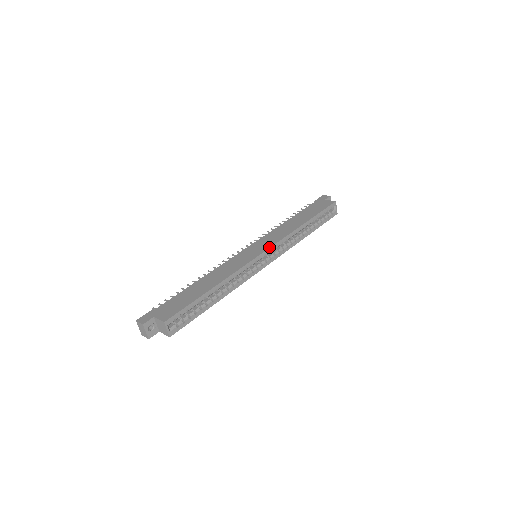
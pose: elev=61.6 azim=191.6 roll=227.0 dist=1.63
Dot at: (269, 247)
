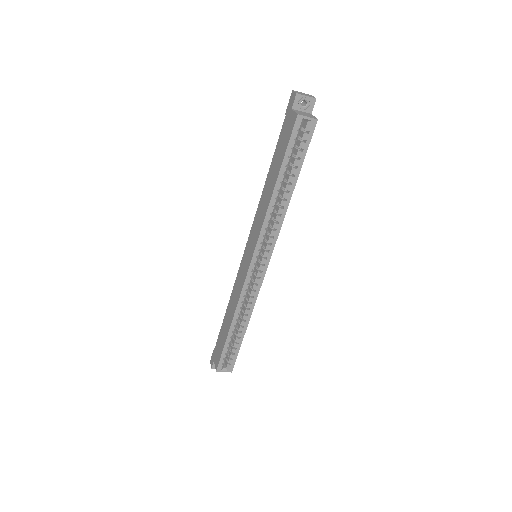
Dot at: (252, 254)
